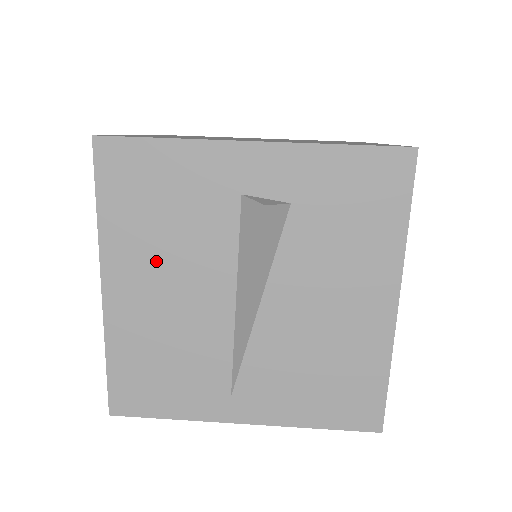
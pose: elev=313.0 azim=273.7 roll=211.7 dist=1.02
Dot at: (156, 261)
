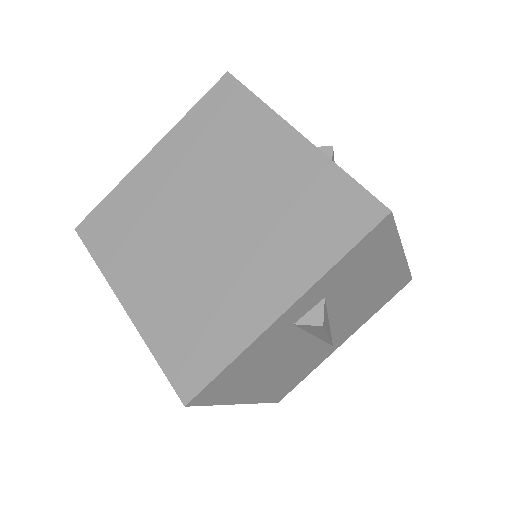
Dot at: (263, 375)
